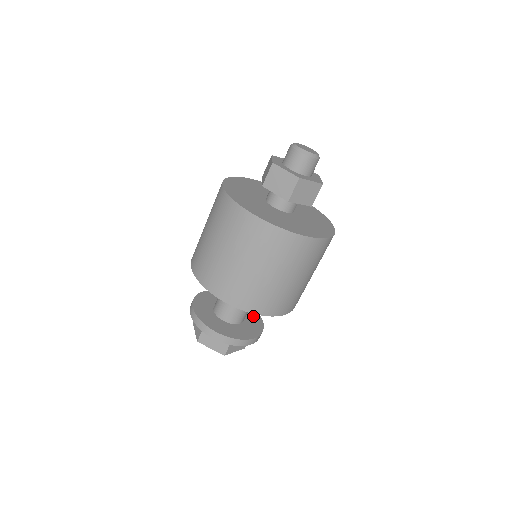
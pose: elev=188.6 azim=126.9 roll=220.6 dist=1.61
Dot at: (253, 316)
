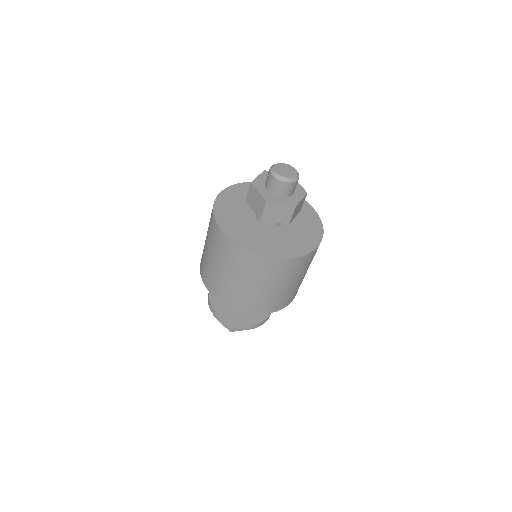
Dot at: occluded
